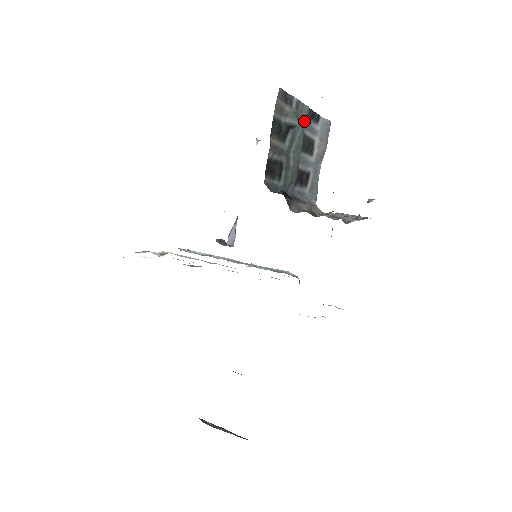
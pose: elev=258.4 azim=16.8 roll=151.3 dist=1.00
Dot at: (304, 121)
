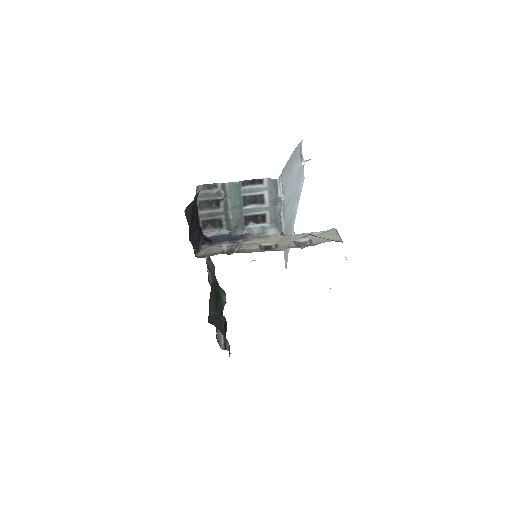
Dot at: (238, 191)
